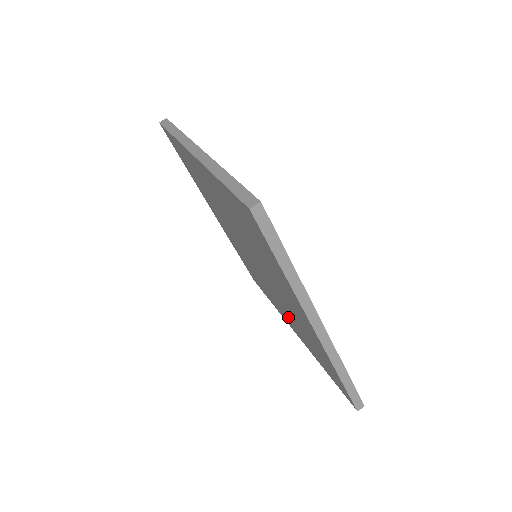
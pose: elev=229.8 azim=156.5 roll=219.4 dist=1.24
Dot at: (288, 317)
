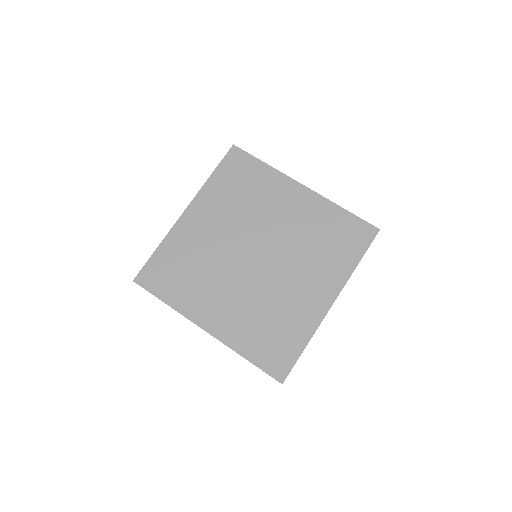
Dot at: (233, 309)
